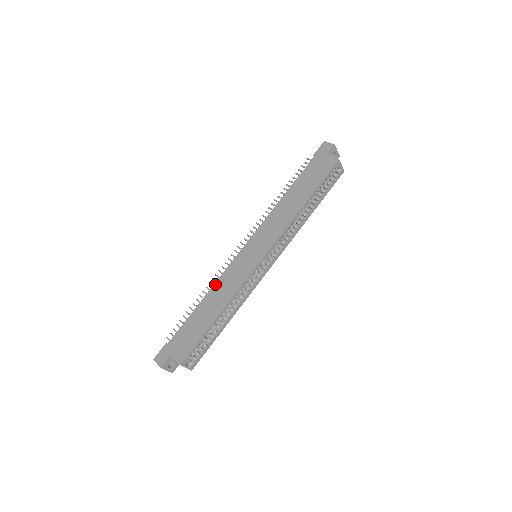
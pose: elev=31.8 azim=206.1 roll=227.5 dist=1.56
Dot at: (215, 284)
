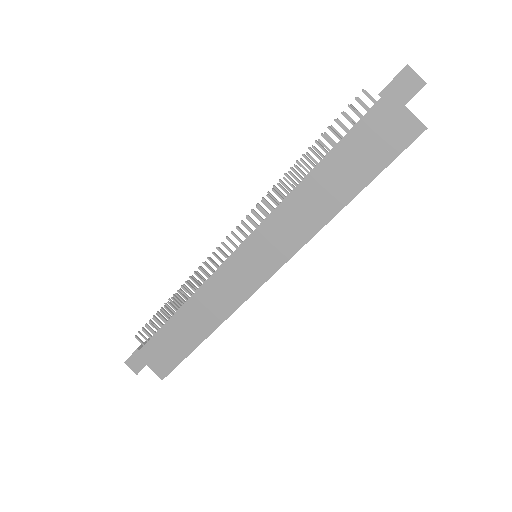
Dot at: (196, 293)
